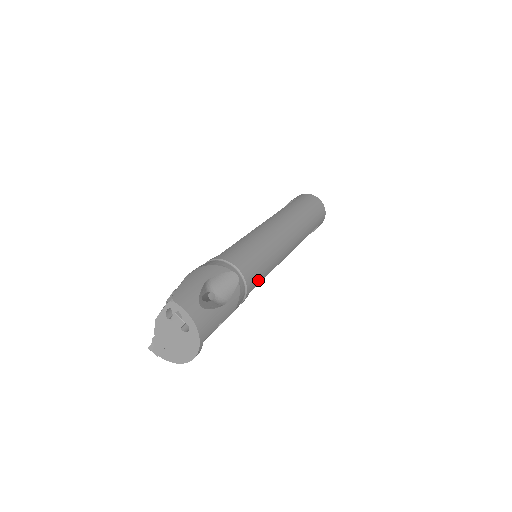
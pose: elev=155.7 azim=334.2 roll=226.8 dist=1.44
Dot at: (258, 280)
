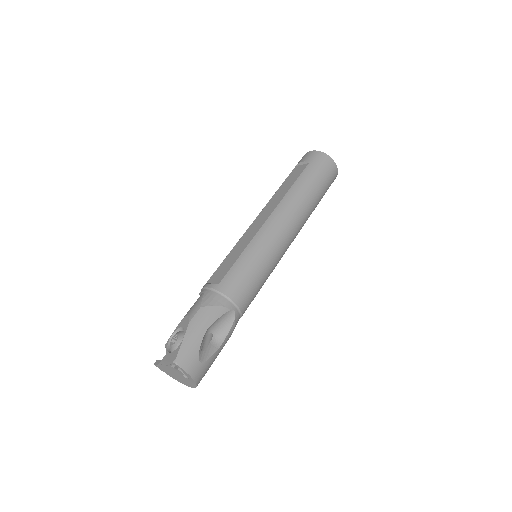
Dot at: (253, 299)
